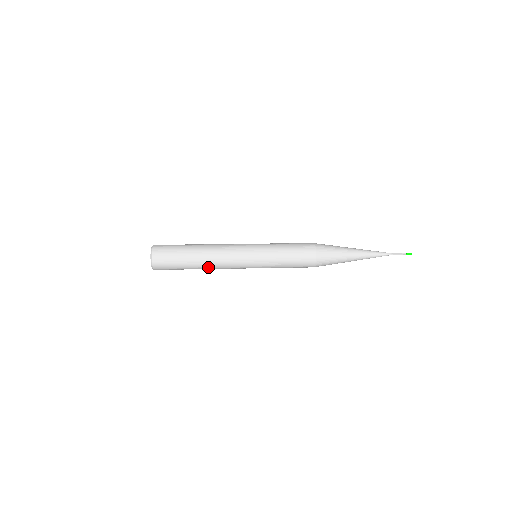
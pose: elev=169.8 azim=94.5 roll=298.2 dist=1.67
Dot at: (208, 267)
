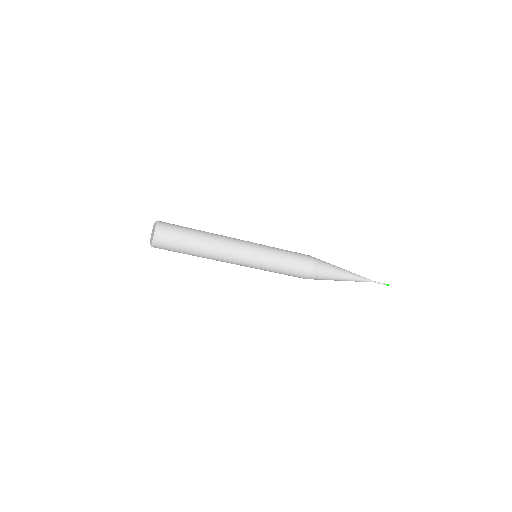
Dot at: (211, 254)
